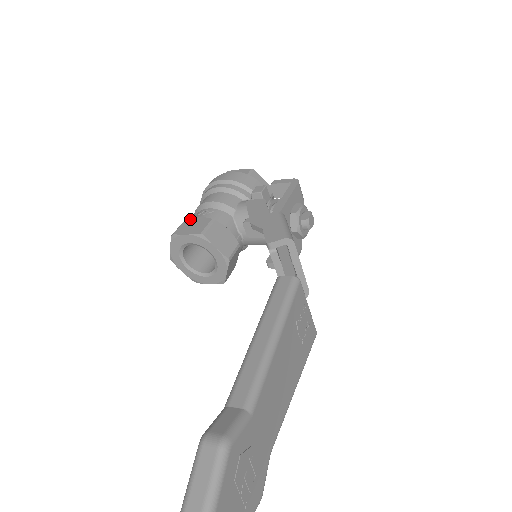
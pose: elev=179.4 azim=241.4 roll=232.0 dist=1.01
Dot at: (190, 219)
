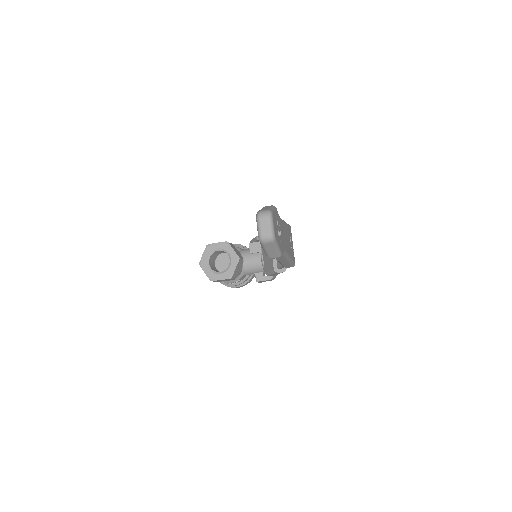
Dot at: occluded
